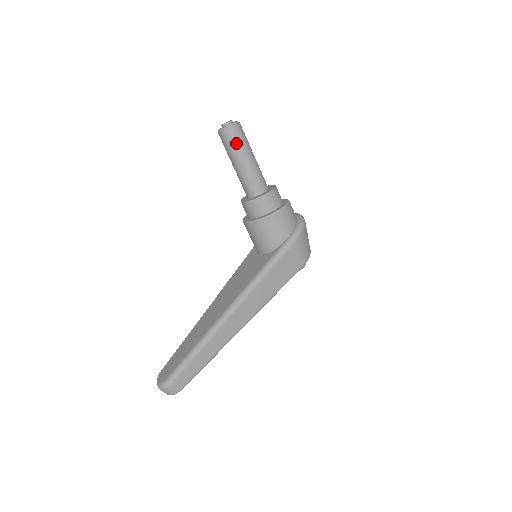
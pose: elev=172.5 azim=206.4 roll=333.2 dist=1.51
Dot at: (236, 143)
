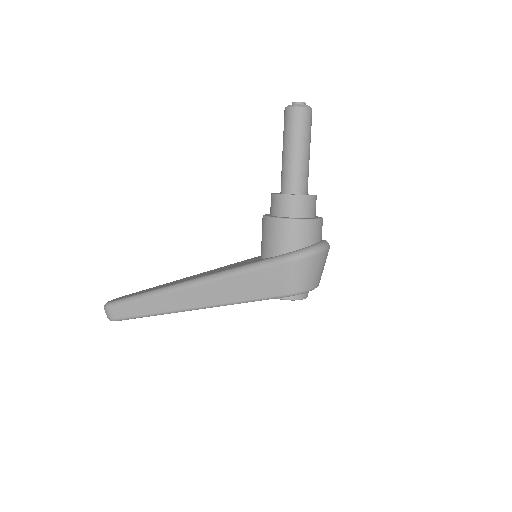
Dot at: (290, 126)
